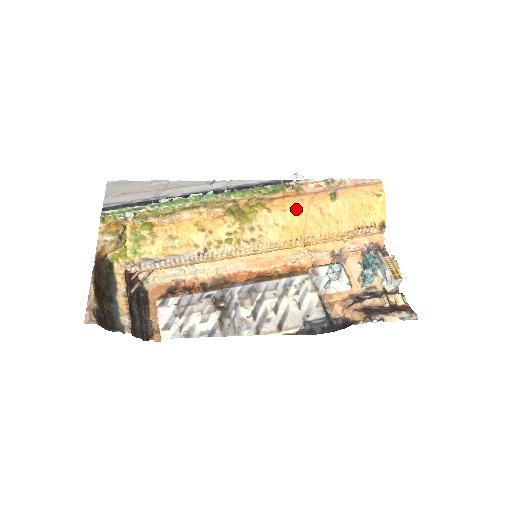
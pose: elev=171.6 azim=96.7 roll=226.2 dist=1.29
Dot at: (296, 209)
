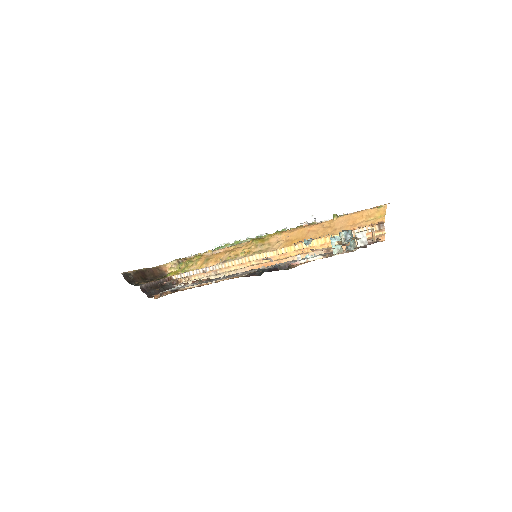
Dot at: (301, 229)
